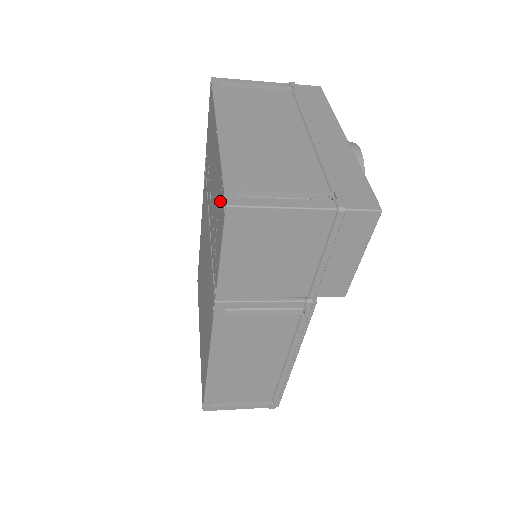
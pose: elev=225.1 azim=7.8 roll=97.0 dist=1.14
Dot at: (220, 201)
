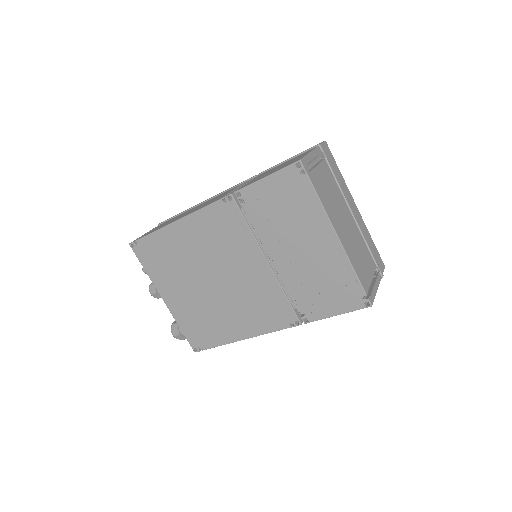
Dot at: (348, 290)
